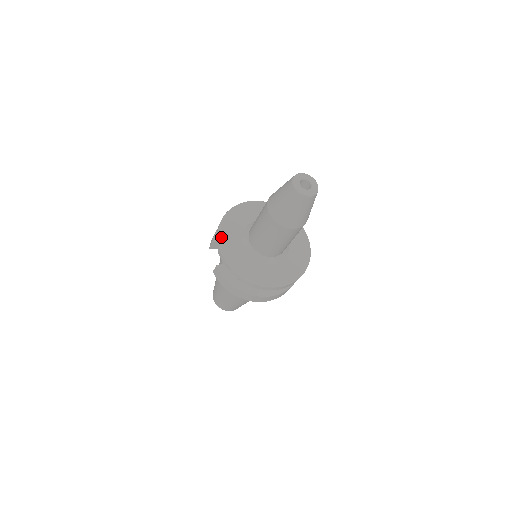
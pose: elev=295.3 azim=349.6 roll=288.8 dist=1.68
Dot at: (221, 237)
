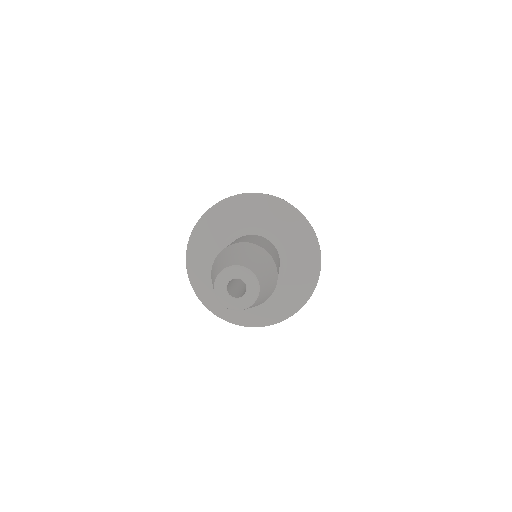
Dot at: (205, 301)
